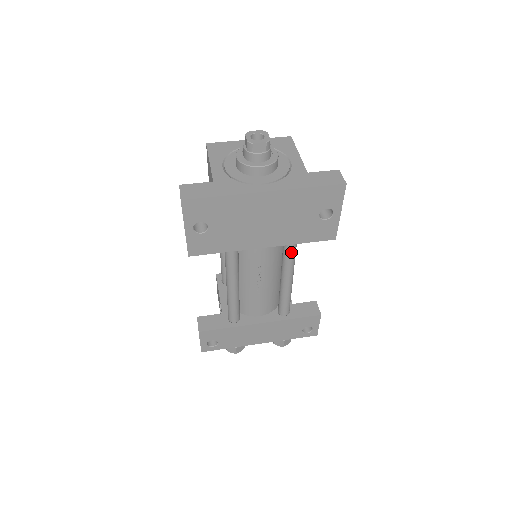
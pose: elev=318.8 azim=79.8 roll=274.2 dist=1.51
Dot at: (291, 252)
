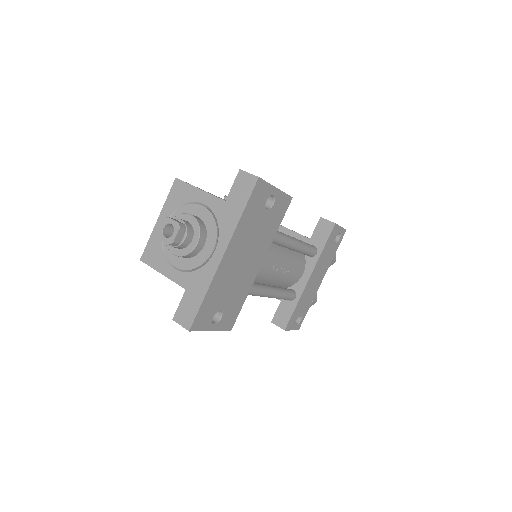
Dot at: (277, 238)
